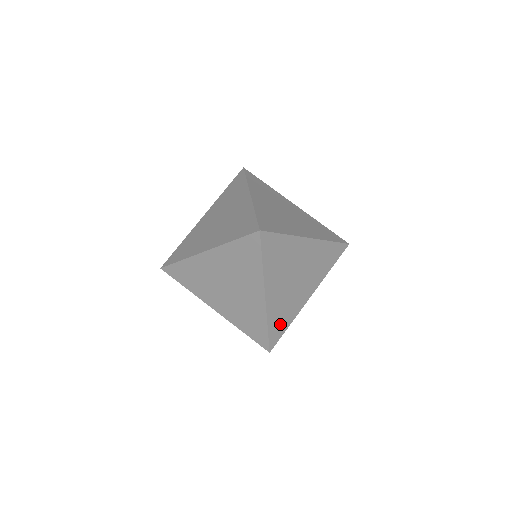
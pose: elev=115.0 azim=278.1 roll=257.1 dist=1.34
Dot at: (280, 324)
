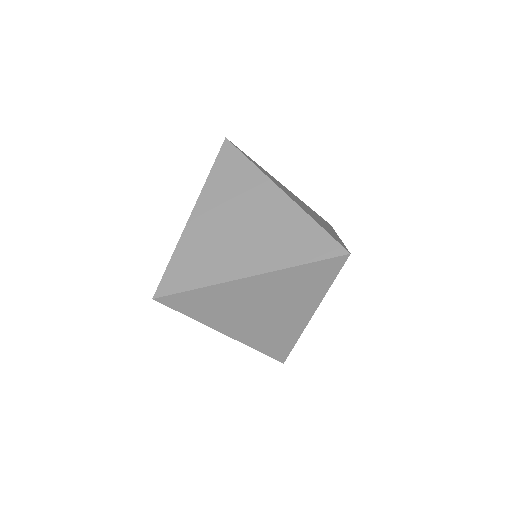
Dot at: (330, 233)
